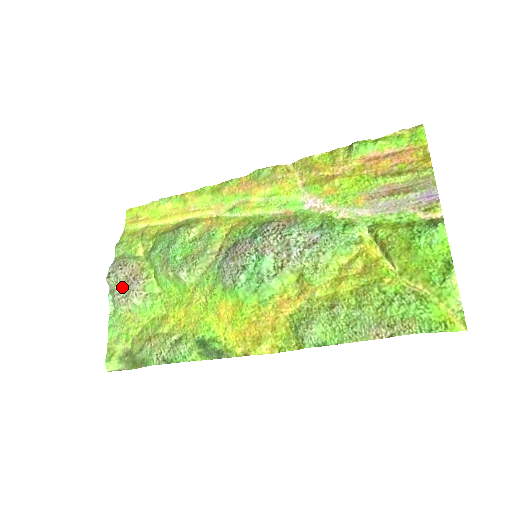
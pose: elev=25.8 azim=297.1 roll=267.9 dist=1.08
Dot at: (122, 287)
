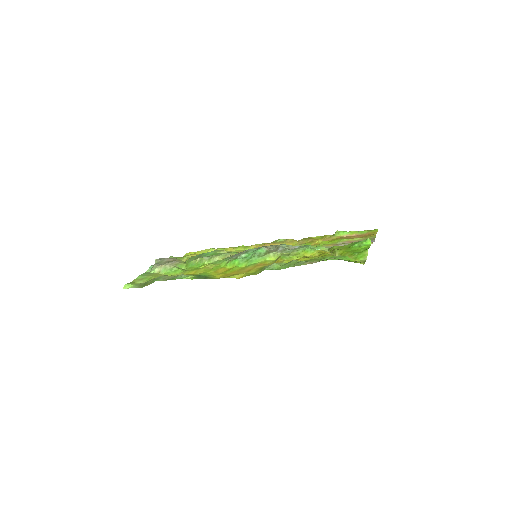
Dot at: (163, 263)
